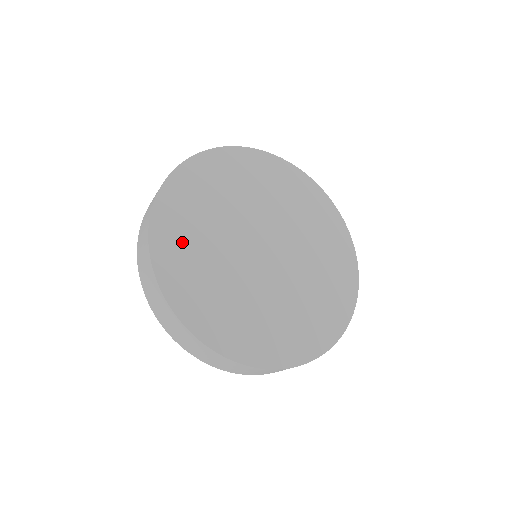
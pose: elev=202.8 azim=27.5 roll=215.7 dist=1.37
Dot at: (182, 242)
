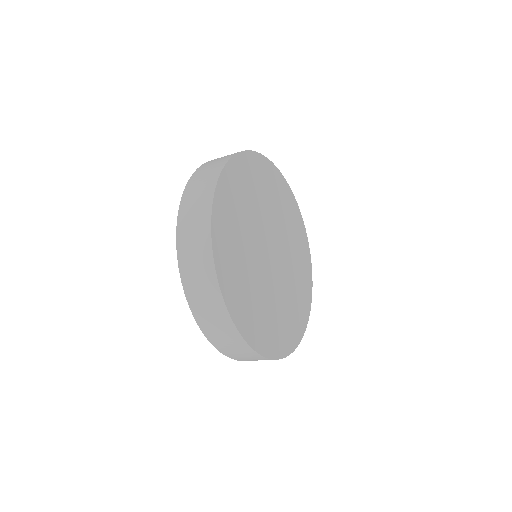
Dot at: (256, 319)
